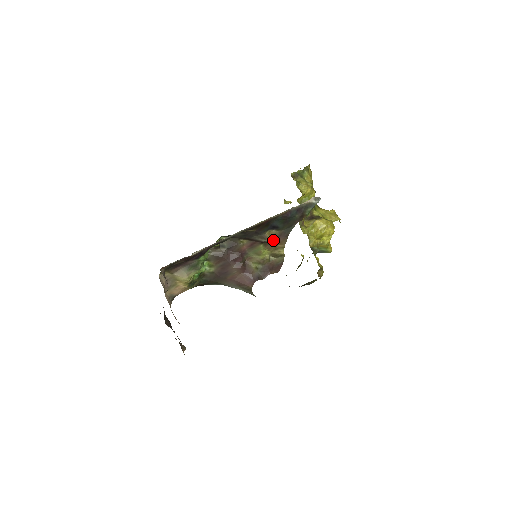
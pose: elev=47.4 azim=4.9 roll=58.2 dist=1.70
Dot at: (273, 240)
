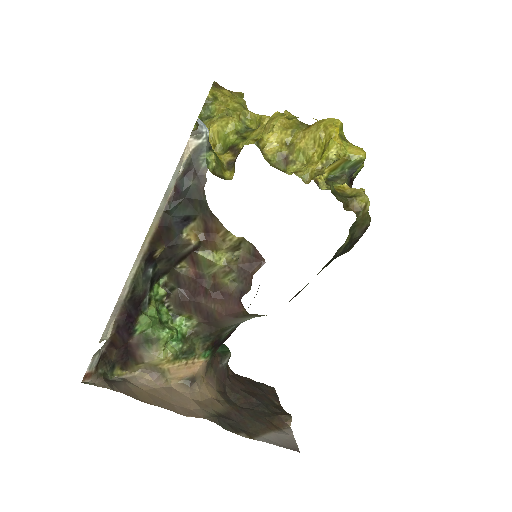
Dot at: (206, 235)
